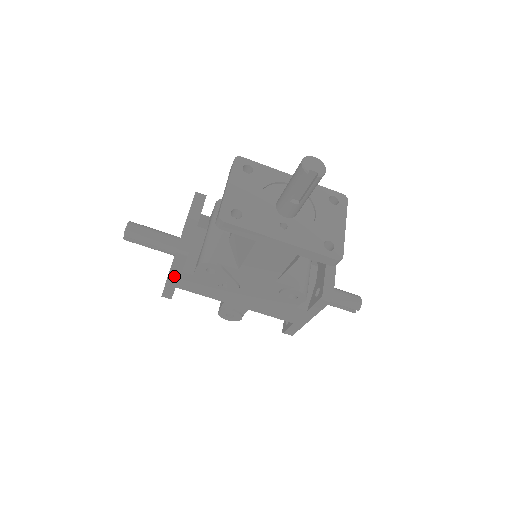
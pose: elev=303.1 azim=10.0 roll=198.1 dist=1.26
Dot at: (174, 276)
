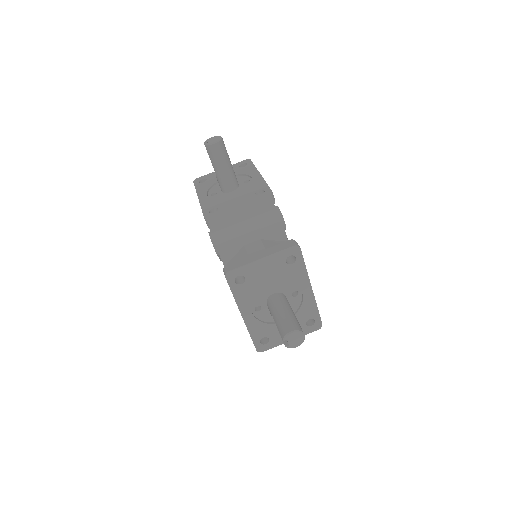
Dot at: occluded
